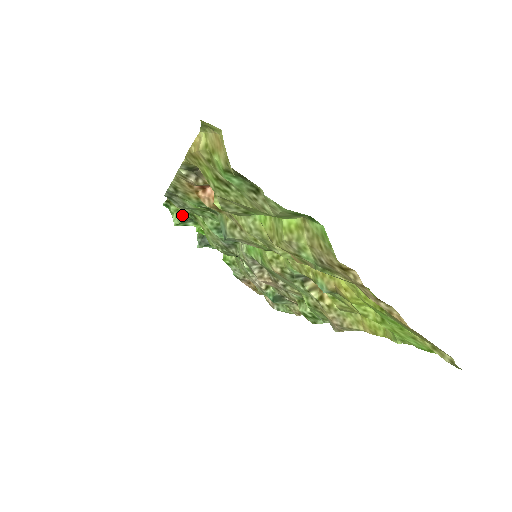
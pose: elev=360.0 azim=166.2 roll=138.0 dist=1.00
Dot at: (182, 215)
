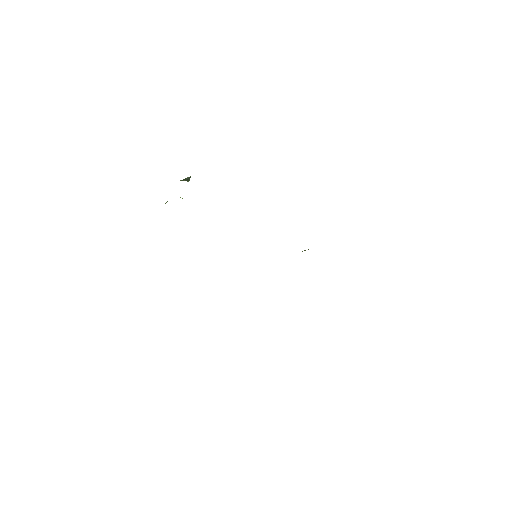
Dot at: occluded
